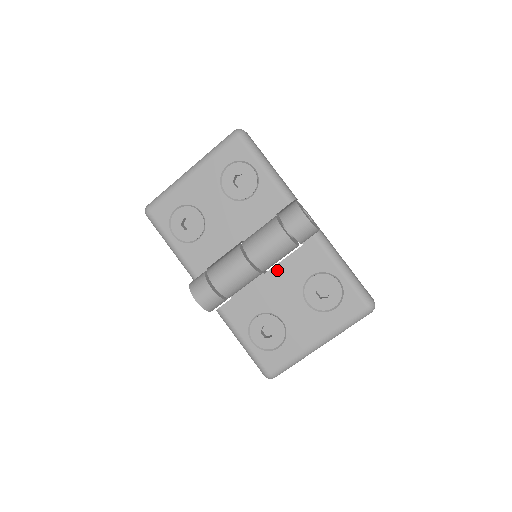
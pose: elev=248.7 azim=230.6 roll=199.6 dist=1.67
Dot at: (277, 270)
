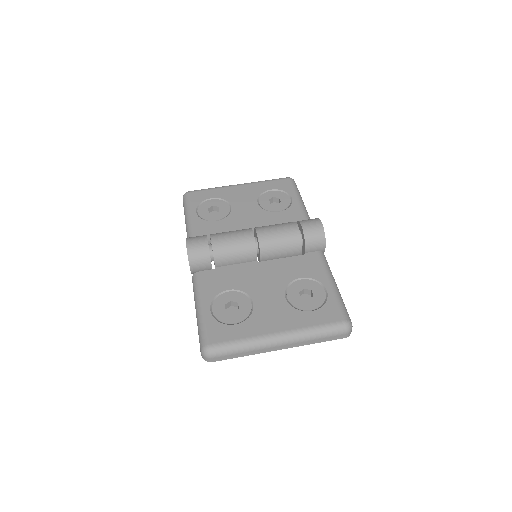
Dot at: (272, 263)
